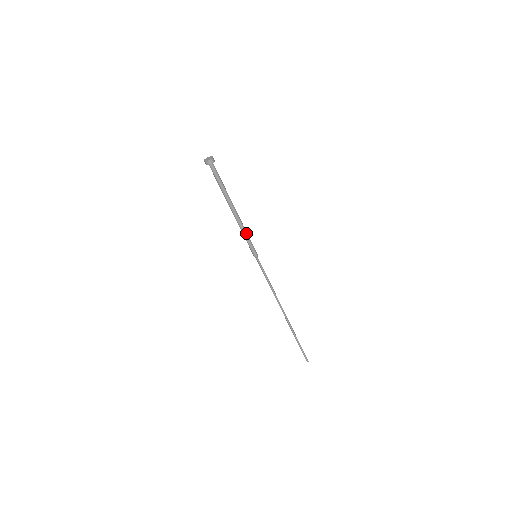
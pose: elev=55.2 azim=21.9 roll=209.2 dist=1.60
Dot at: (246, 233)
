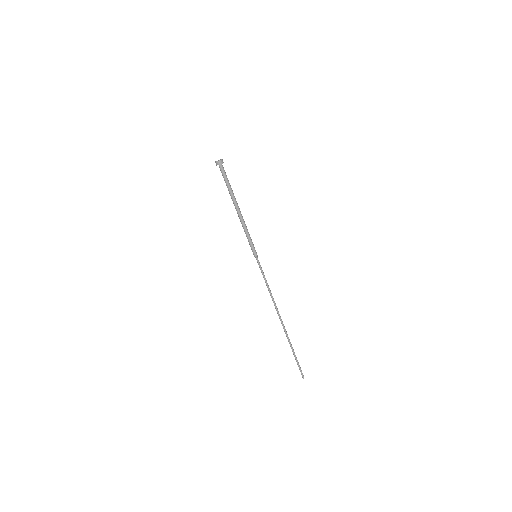
Dot at: occluded
